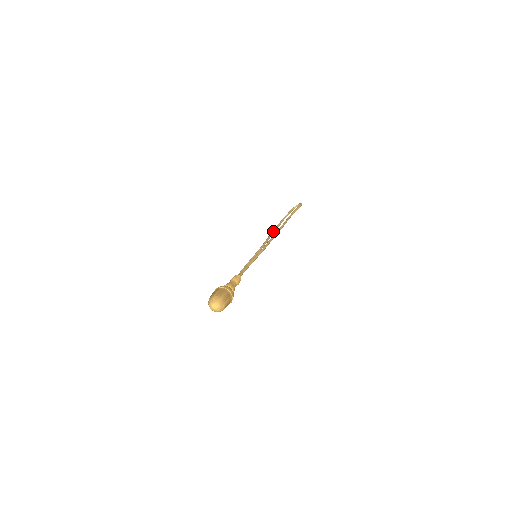
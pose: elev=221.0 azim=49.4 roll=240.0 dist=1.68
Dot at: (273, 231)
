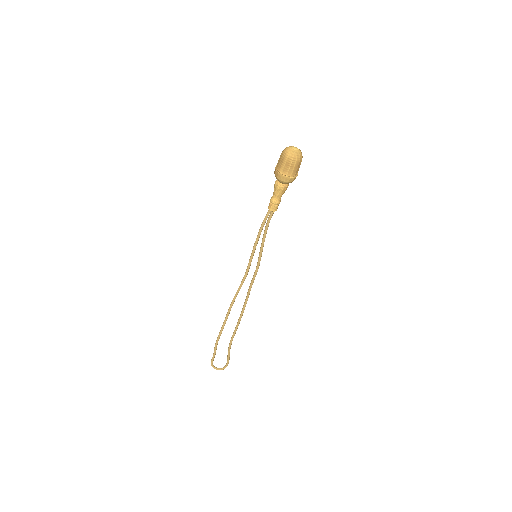
Dot at: occluded
